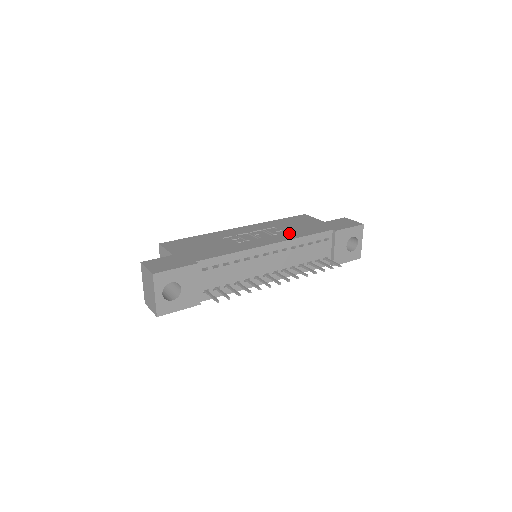
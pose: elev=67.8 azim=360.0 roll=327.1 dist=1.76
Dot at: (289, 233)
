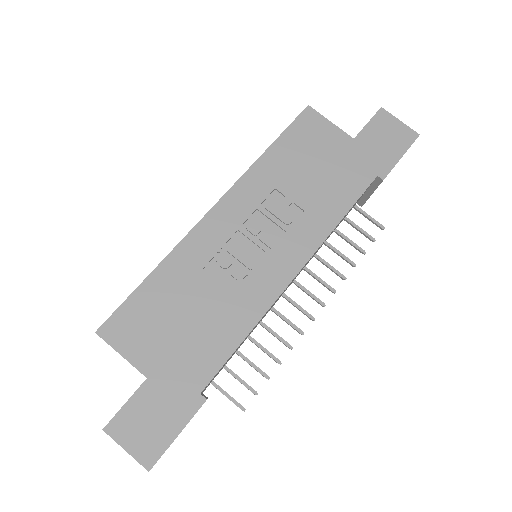
Dot at: (311, 214)
